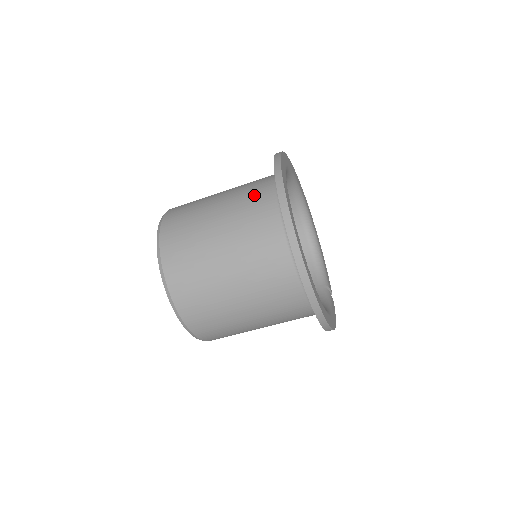
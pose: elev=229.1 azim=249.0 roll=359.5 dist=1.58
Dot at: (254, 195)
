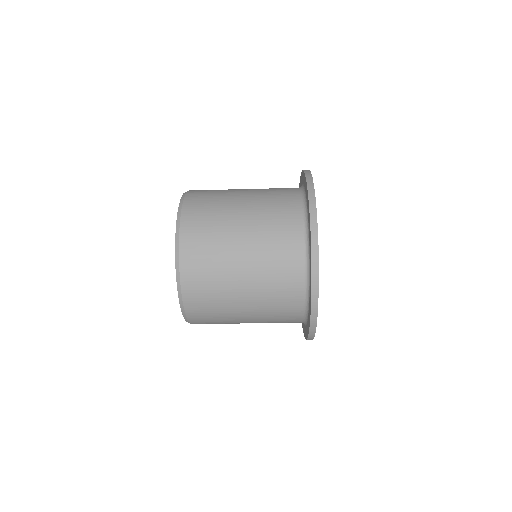
Dot at: (282, 272)
